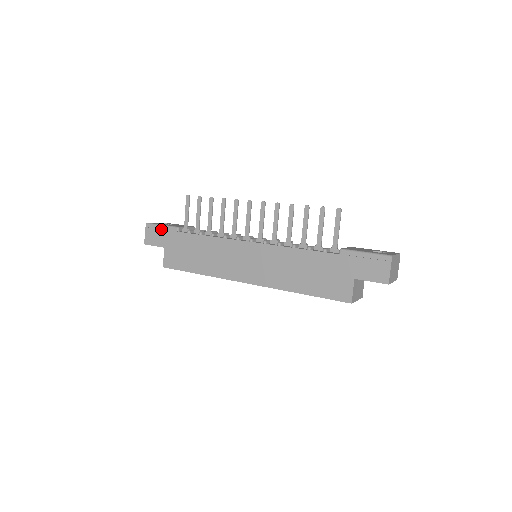
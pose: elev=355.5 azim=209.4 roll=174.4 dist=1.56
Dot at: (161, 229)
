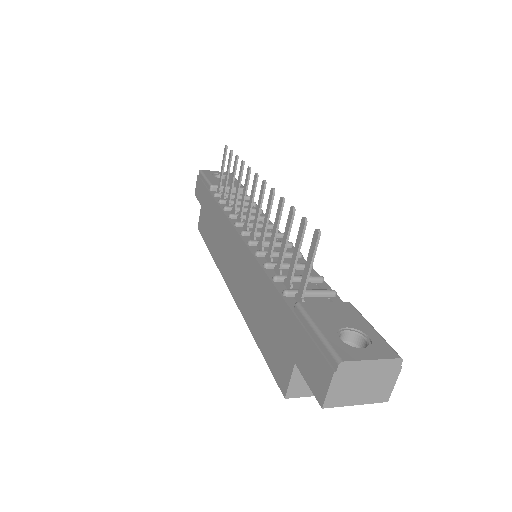
Dot at: (203, 182)
